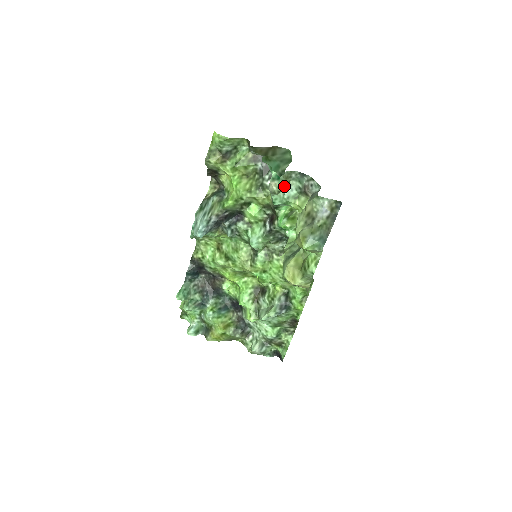
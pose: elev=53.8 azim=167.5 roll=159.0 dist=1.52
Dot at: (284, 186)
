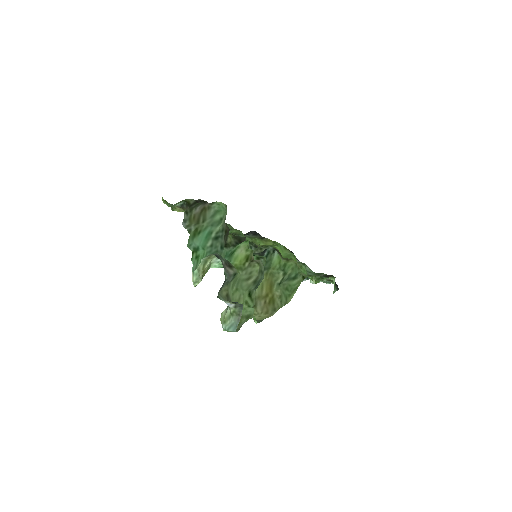
Dot at: (198, 281)
